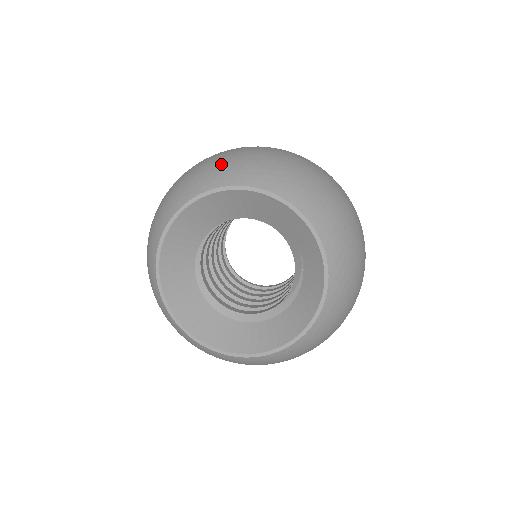
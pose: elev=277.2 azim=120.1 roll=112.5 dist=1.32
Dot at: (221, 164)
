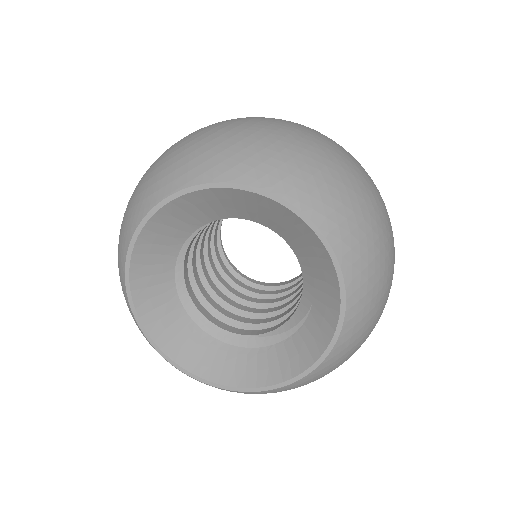
Dot at: (282, 154)
